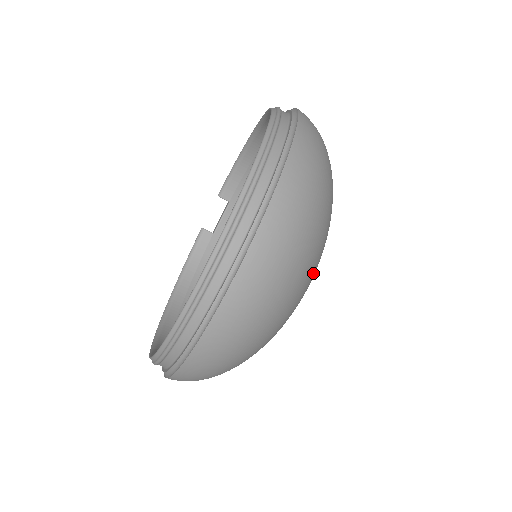
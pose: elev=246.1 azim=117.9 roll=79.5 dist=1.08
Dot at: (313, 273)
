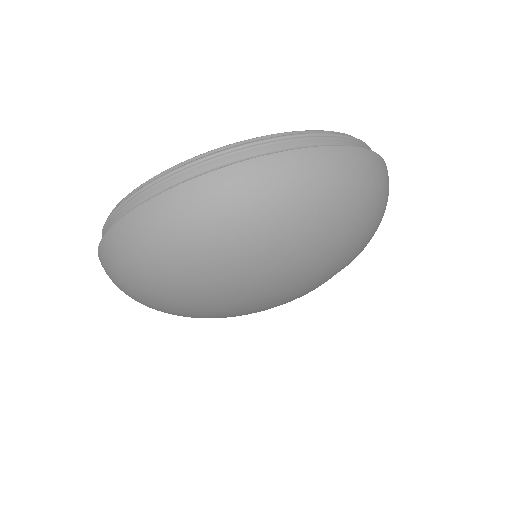
Dot at: (214, 293)
